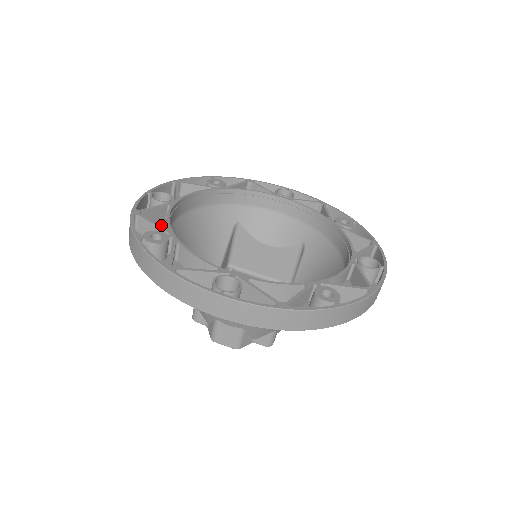
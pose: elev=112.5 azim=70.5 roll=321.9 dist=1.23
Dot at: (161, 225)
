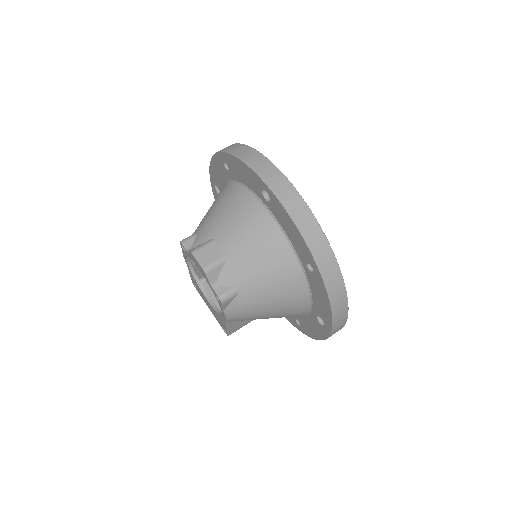
Dot at: occluded
